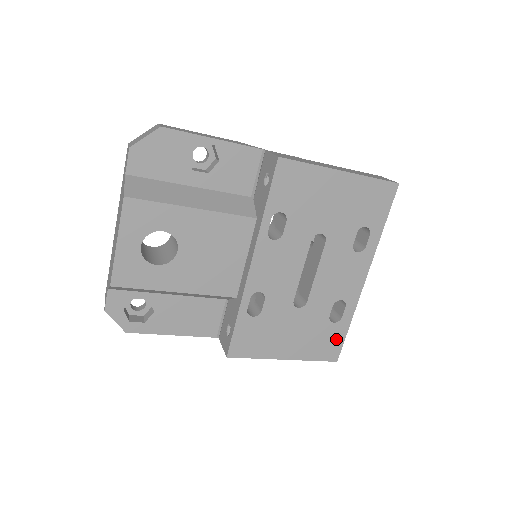
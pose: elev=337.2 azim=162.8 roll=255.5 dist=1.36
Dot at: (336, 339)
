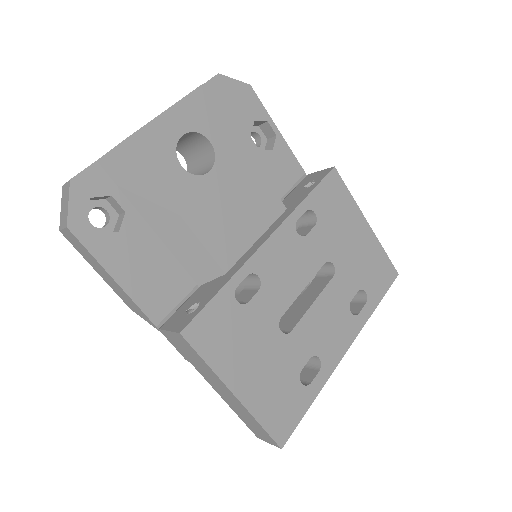
Dot at: (294, 410)
